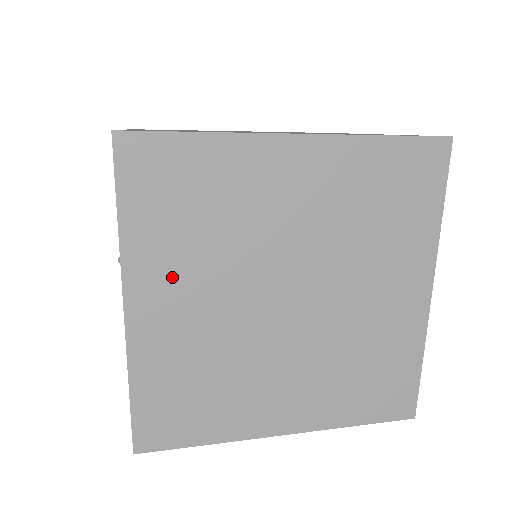
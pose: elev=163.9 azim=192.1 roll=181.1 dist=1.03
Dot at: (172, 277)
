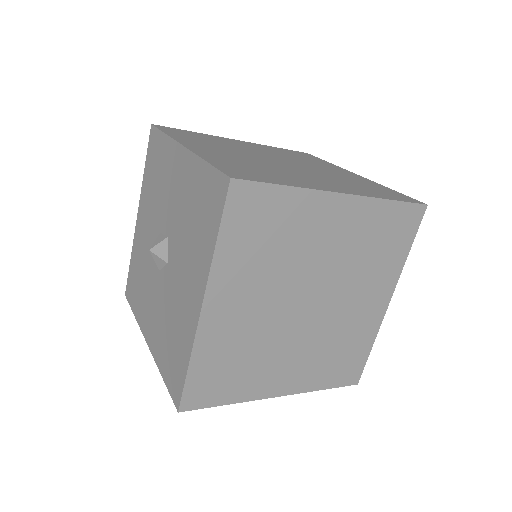
Dot at: (240, 285)
